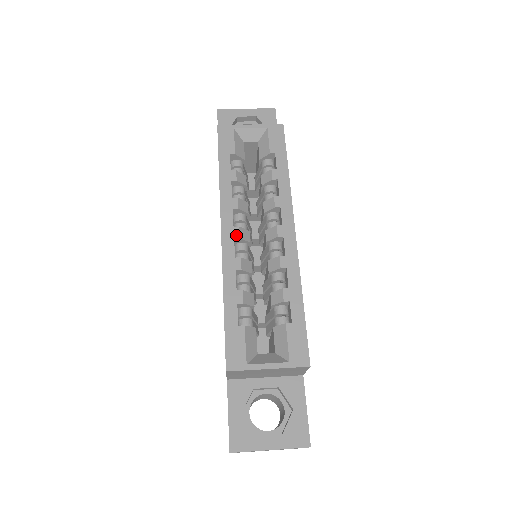
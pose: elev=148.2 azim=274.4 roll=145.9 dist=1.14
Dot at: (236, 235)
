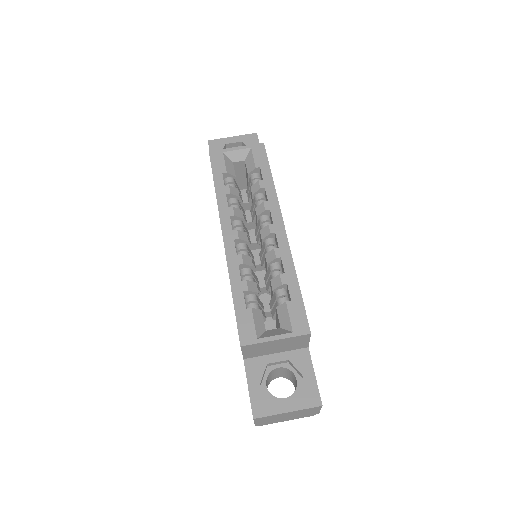
Dot at: (235, 237)
